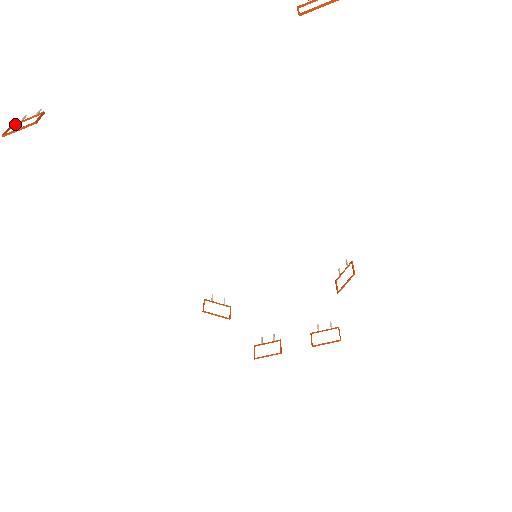
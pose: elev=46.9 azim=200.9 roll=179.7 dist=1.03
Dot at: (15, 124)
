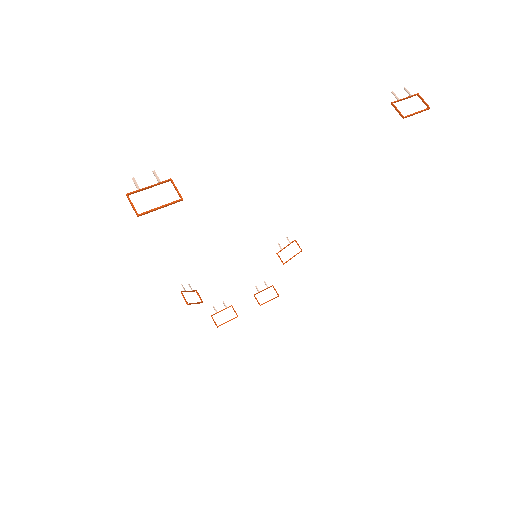
Dot at: (132, 193)
